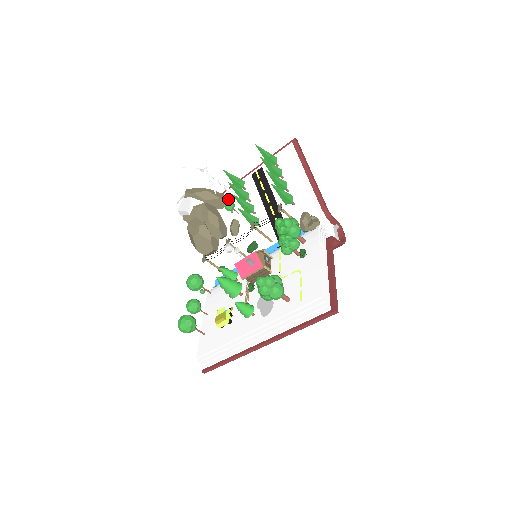
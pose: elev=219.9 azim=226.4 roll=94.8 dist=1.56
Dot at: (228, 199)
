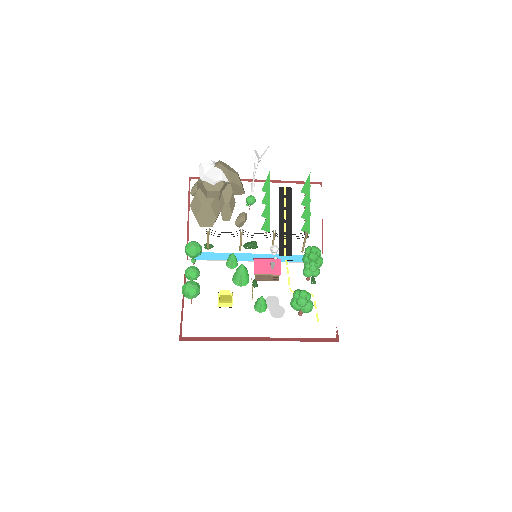
Dot at: (245, 191)
